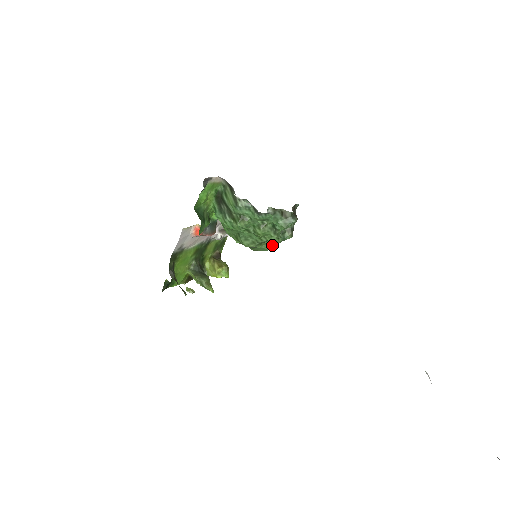
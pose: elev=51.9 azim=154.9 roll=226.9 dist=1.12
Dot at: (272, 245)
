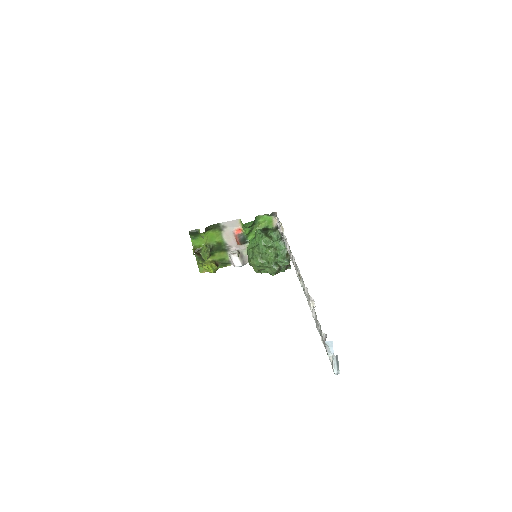
Dot at: (264, 264)
